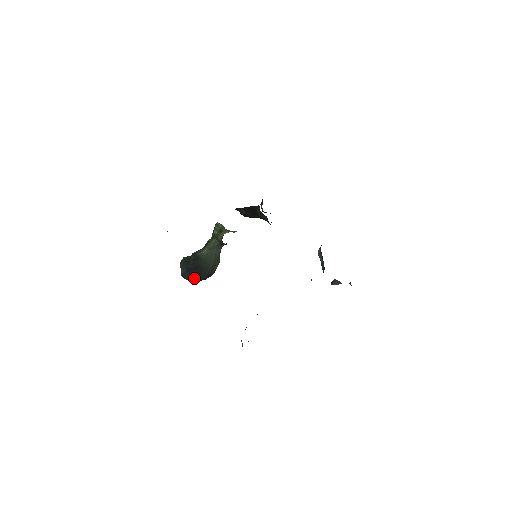
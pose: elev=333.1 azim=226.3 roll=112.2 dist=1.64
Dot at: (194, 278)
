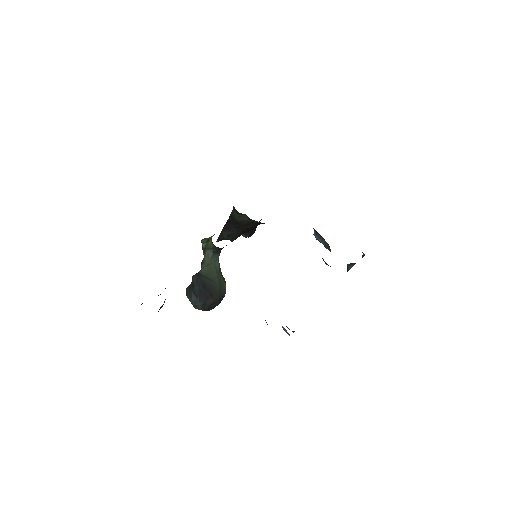
Dot at: (207, 303)
